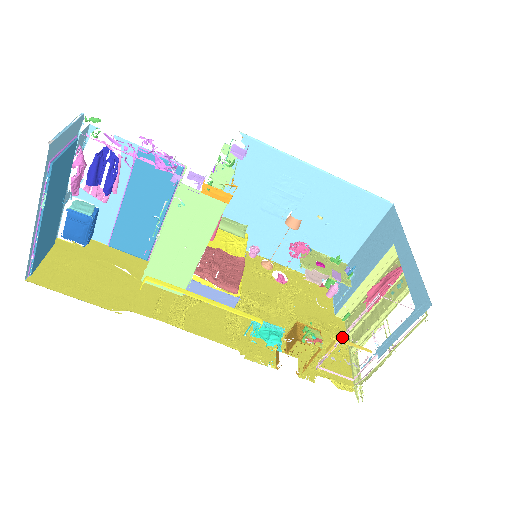
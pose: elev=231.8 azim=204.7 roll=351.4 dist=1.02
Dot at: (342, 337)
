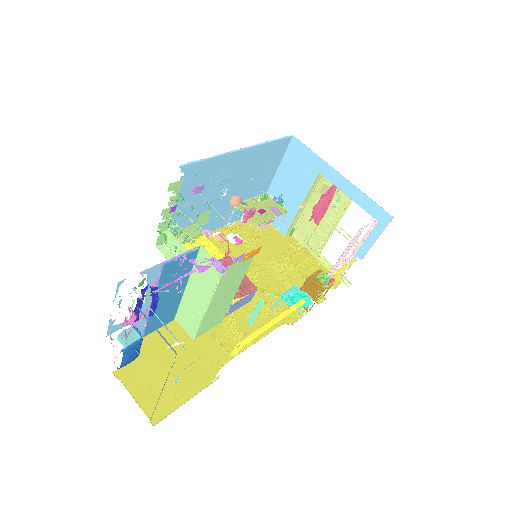
Dot at: (338, 265)
